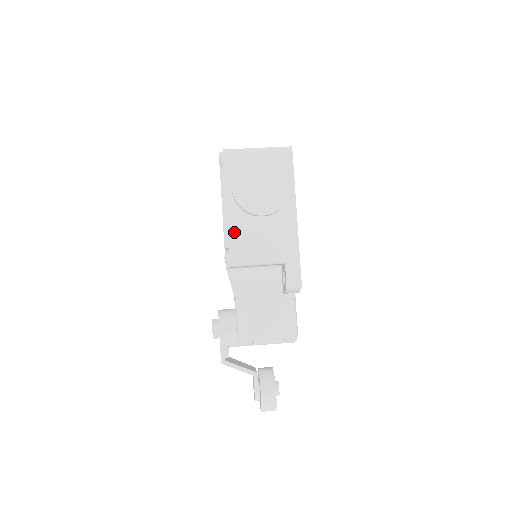
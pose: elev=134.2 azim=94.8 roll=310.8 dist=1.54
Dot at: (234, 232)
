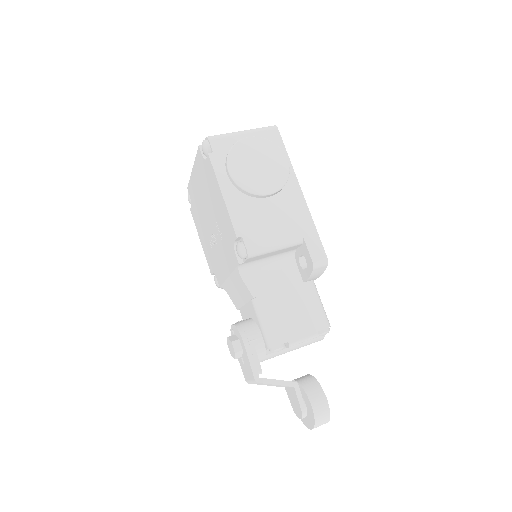
Dot at: (242, 219)
